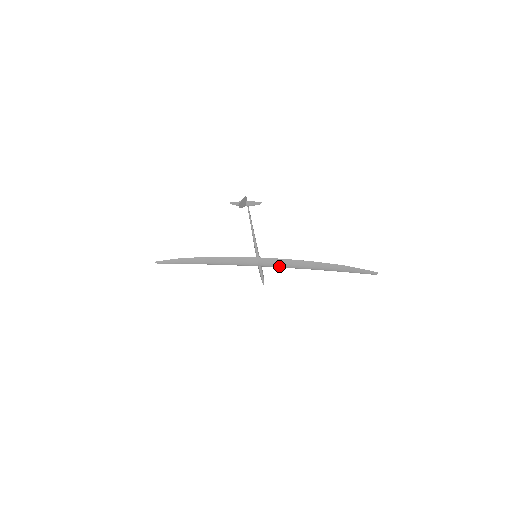
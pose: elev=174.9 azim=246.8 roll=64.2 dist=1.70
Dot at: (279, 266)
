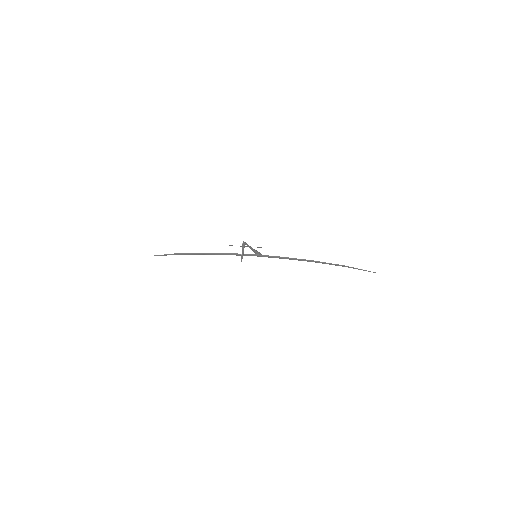
Dot at: (279, 258)
